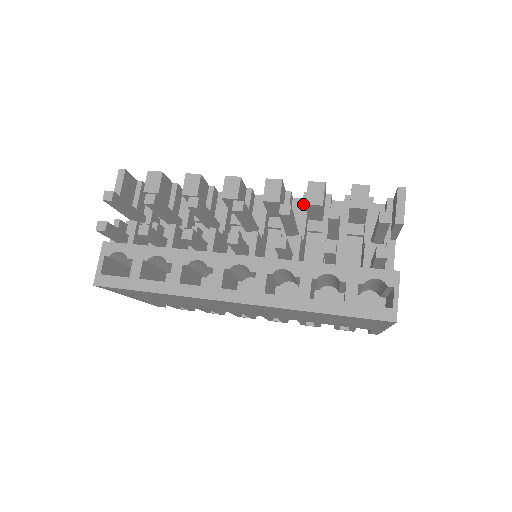
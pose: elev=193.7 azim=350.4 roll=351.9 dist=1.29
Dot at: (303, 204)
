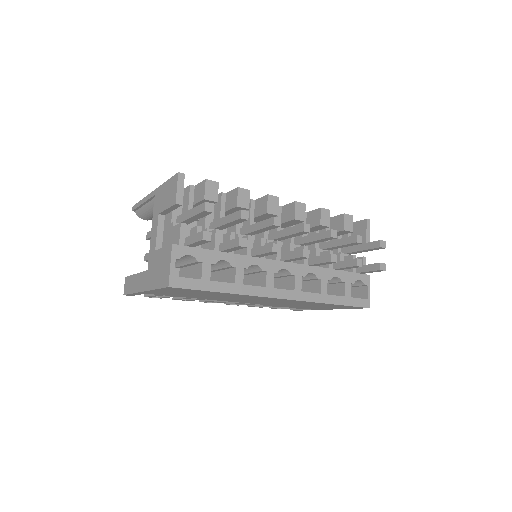
Dot at: occluded
